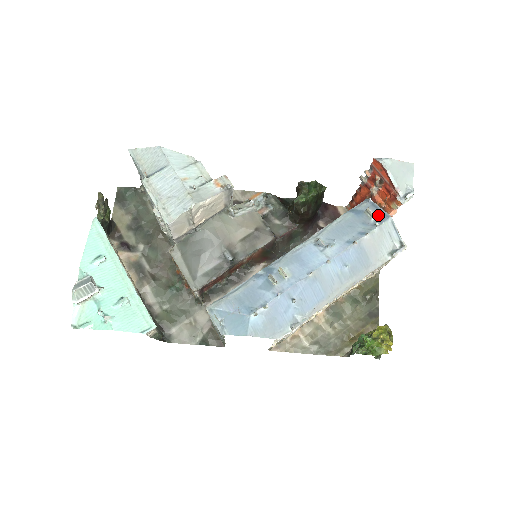
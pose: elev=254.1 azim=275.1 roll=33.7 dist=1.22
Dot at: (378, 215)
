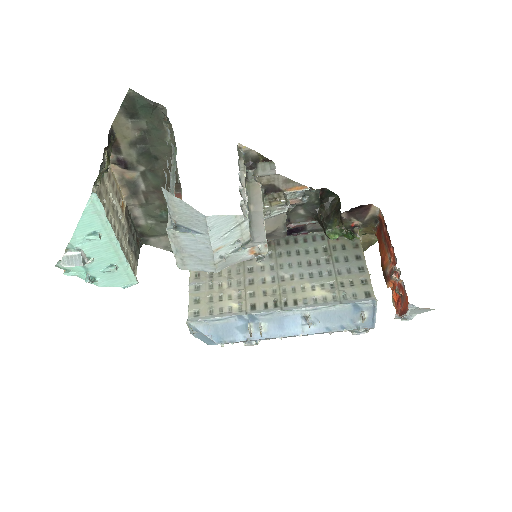
Dot at: (368, 320)
